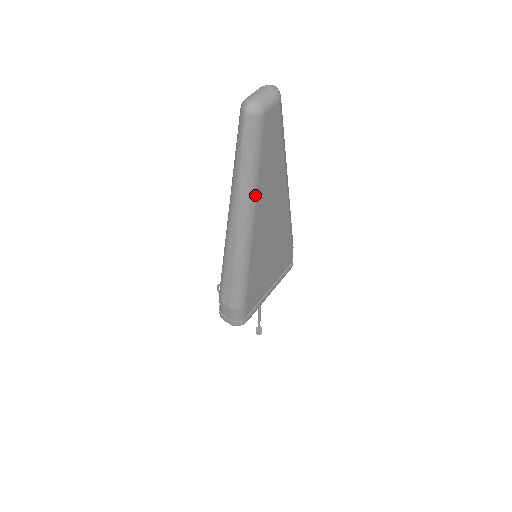
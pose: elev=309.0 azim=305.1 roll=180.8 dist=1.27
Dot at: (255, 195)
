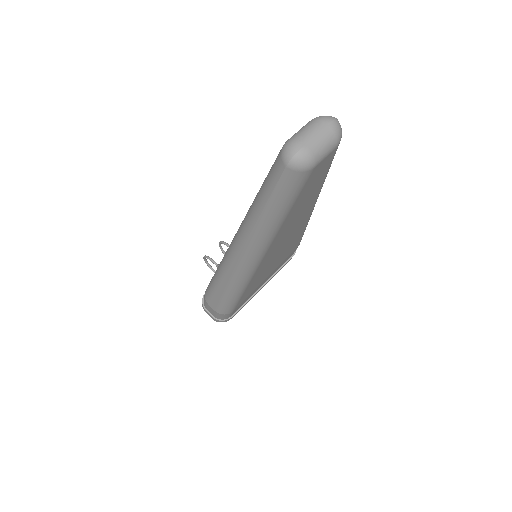
Dot at: (273, 237)
